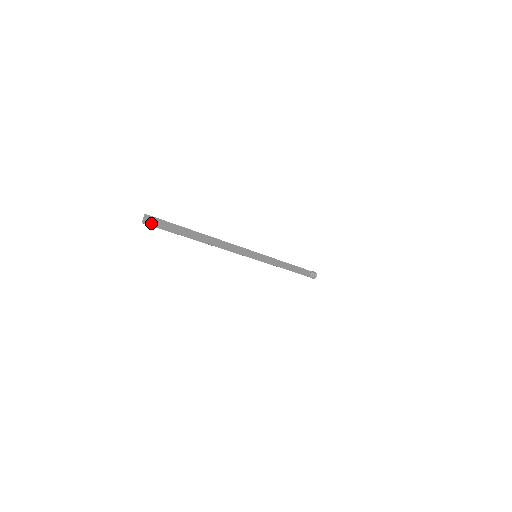
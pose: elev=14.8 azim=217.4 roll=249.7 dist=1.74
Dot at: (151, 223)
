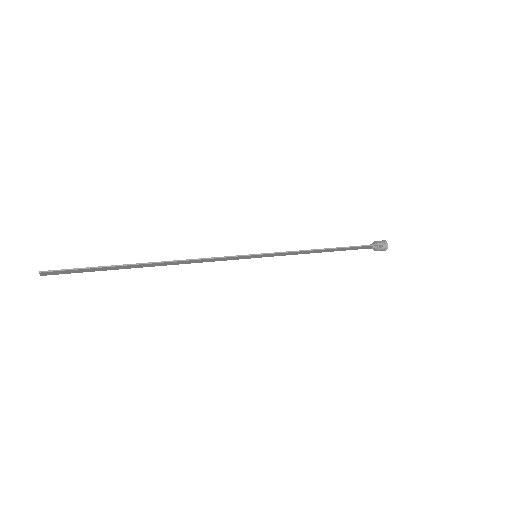
Dot at: (54, 273)
